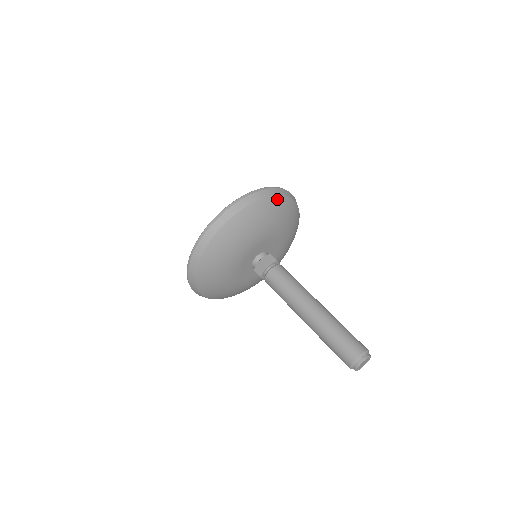
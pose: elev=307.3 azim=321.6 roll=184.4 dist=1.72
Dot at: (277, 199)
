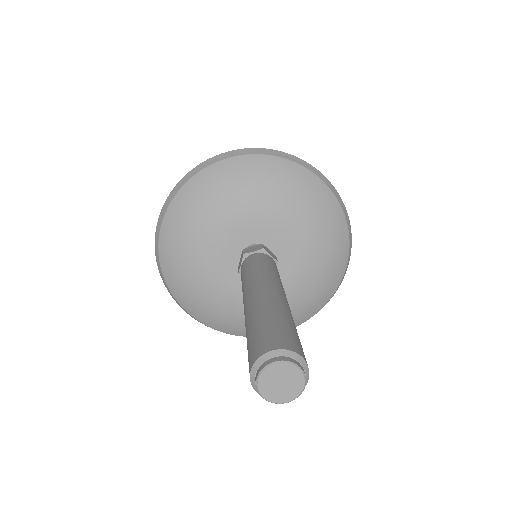
Dot at: (271, 161)
